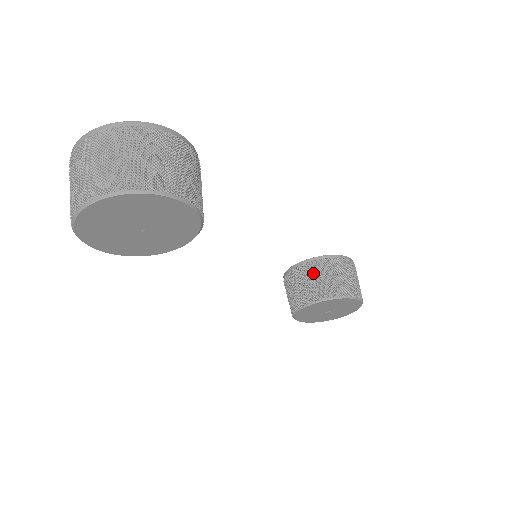
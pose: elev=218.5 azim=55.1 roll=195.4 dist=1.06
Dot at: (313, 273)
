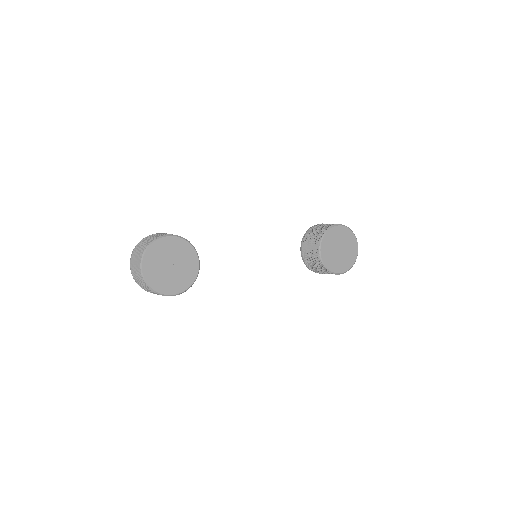
Dot at: (307, 245)
